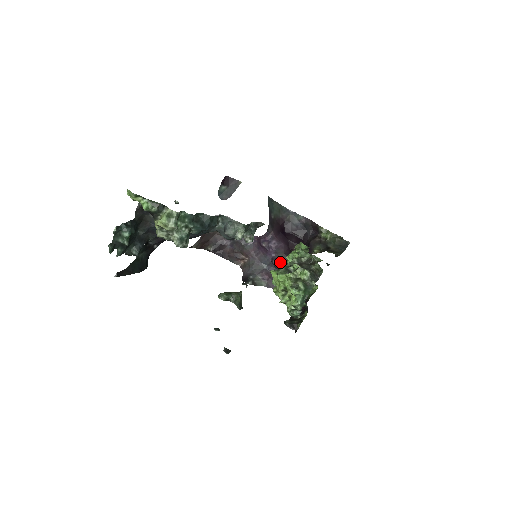
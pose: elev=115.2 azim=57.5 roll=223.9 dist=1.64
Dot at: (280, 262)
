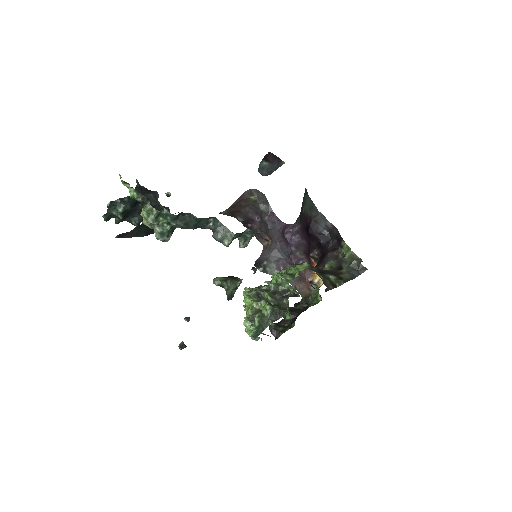
Dot at: (296, 259)
